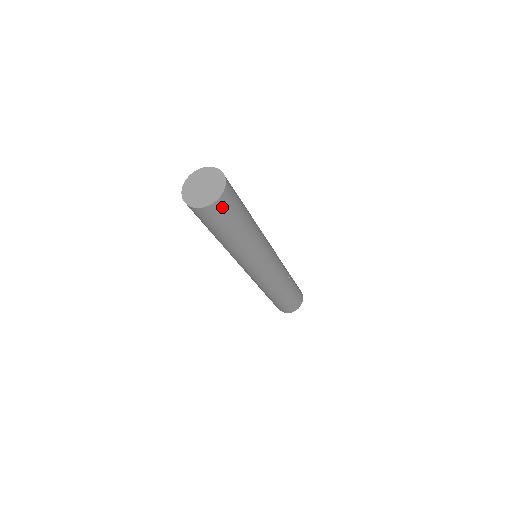
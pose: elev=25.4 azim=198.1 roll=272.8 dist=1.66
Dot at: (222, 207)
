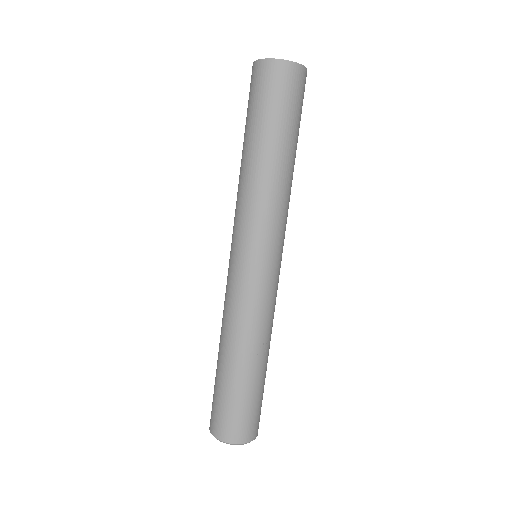
Dot at: (272, 76)
